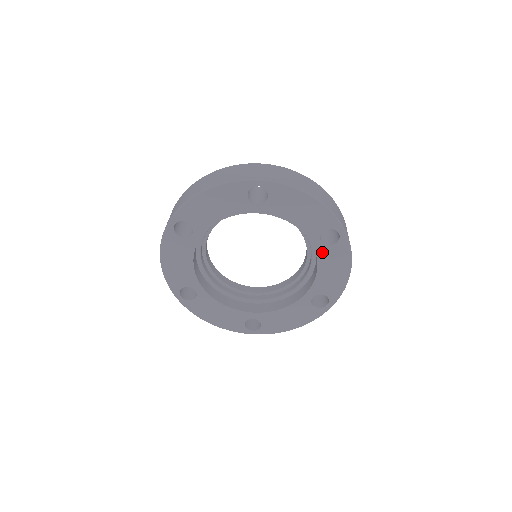
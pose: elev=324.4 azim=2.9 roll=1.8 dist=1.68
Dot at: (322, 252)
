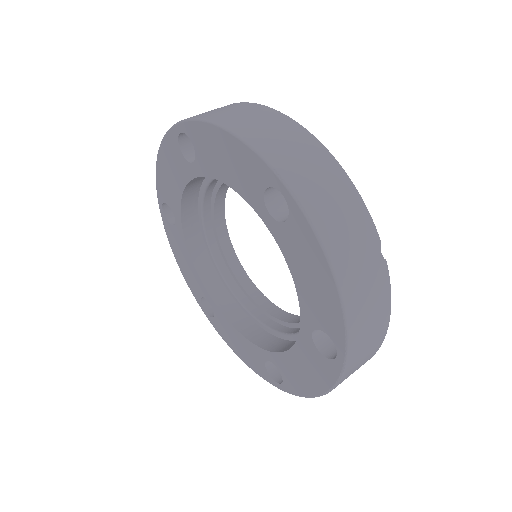
Dot at: (281, 238)
